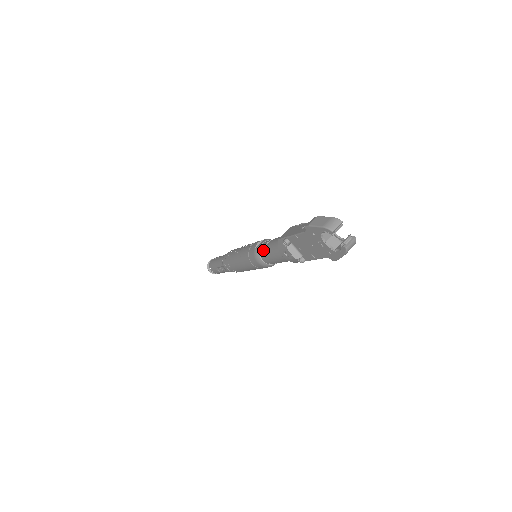
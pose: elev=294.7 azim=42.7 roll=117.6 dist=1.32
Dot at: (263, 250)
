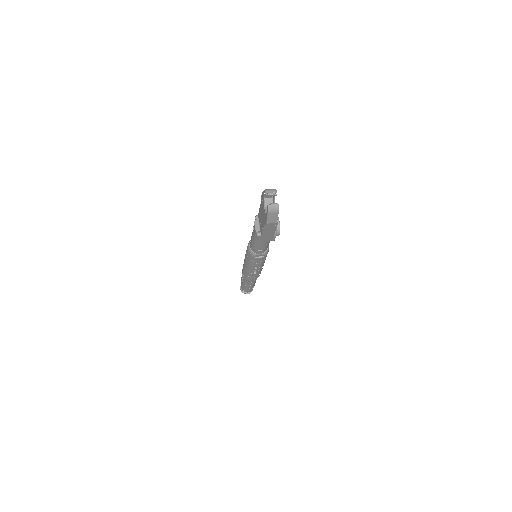
Dot at: occluded
